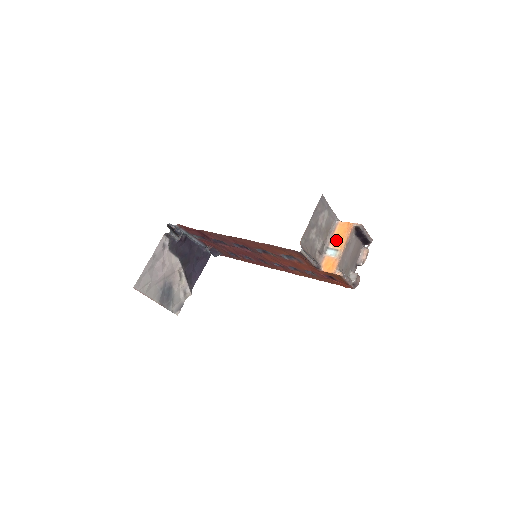
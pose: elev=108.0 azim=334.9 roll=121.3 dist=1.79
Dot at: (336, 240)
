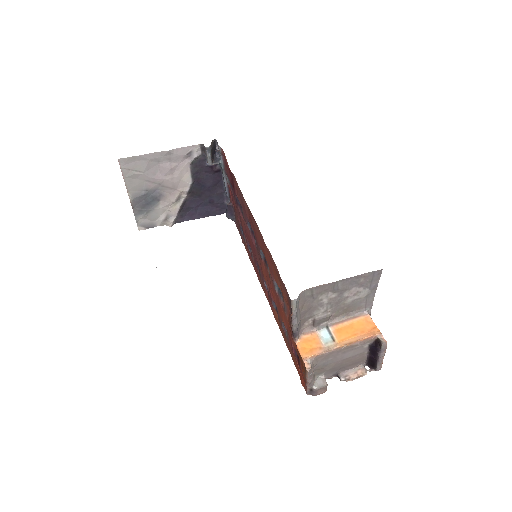
Dot at: (344, 329)
